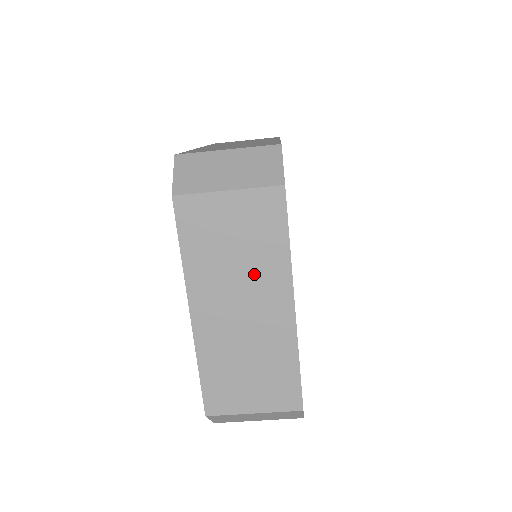
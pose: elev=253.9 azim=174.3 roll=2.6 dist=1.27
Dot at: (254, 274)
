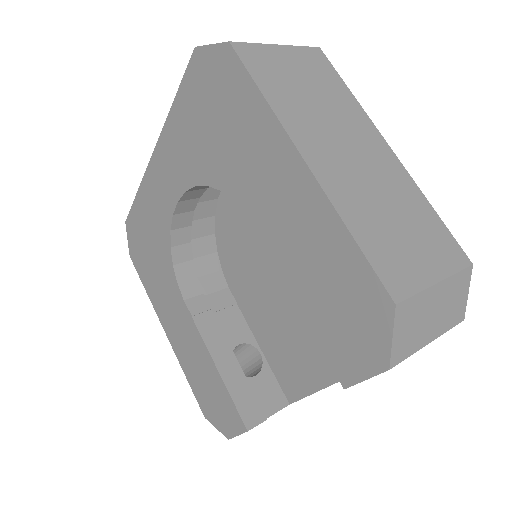
Dot at: (340, 116)
